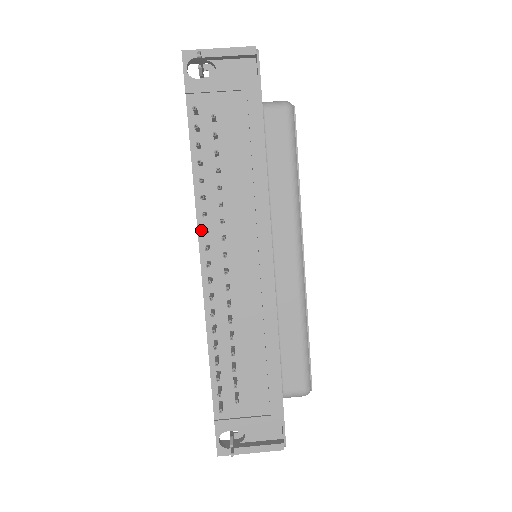
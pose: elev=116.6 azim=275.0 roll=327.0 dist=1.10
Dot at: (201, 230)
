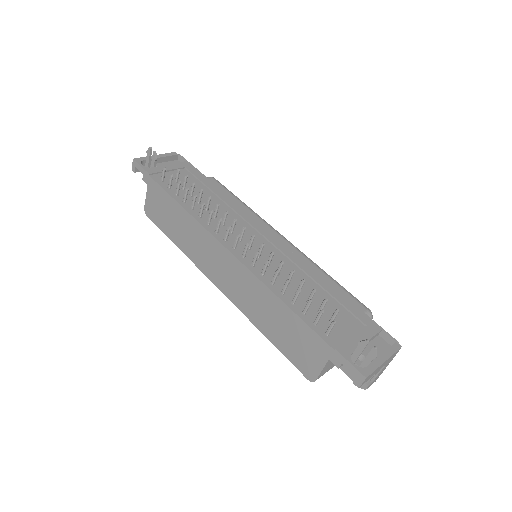
Dot at: (213, 233)
